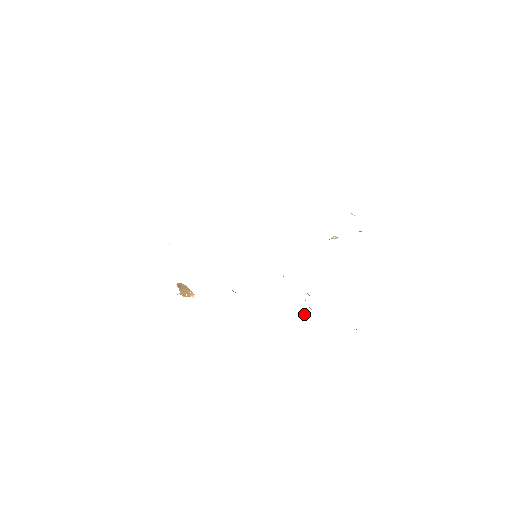
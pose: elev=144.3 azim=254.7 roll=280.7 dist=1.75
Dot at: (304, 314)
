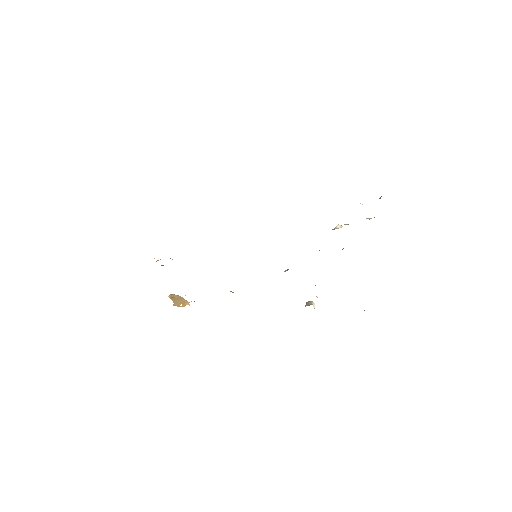
Dot at: (311, 303)
